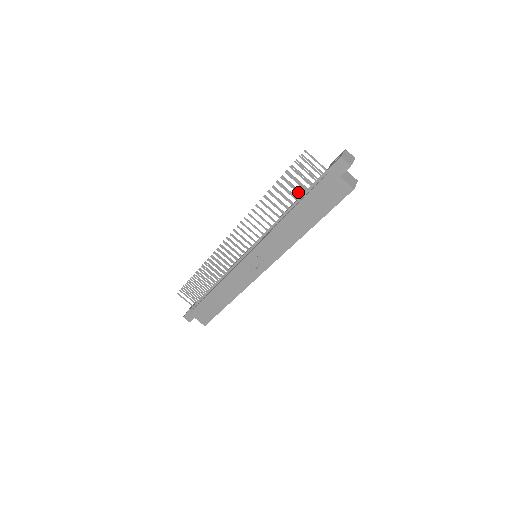
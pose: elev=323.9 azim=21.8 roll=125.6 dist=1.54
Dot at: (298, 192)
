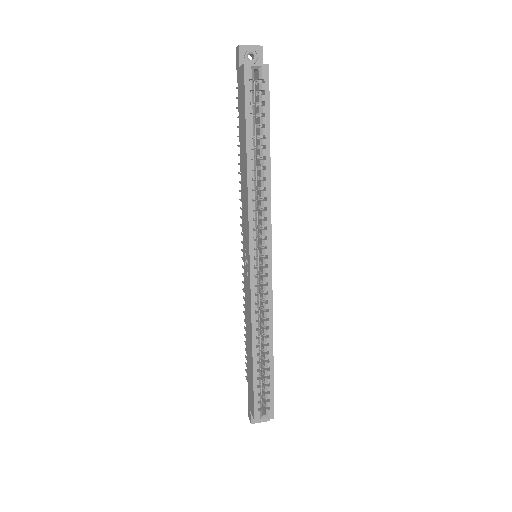
Dot at: occluded
